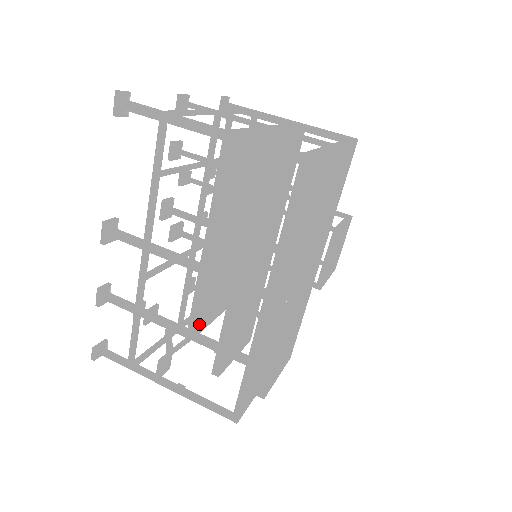
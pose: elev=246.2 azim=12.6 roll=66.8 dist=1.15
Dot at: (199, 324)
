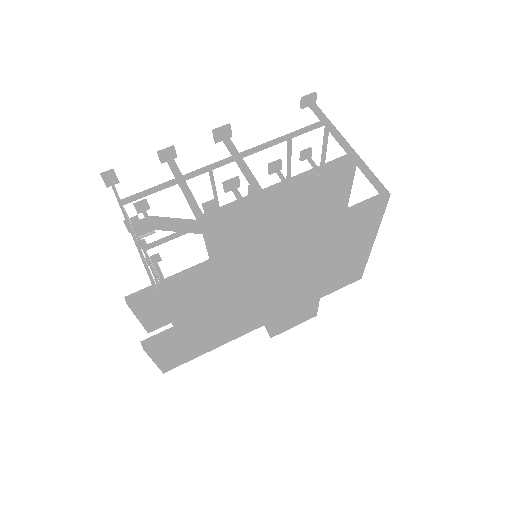
Dot at: (213, 220)
